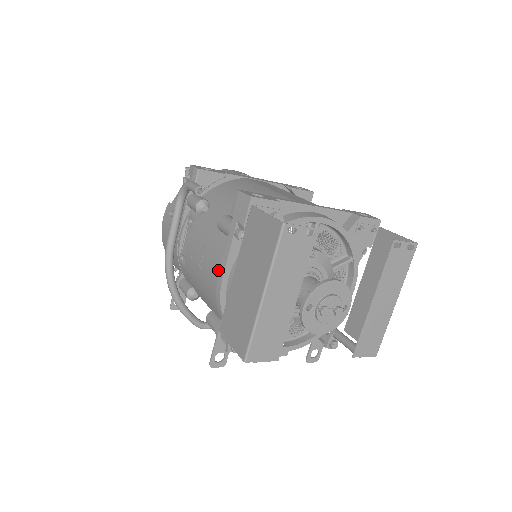
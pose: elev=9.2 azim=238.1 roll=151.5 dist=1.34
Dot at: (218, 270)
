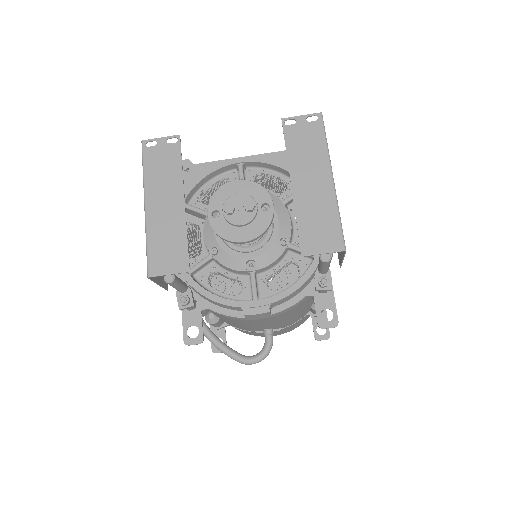
Dot at: occluded
